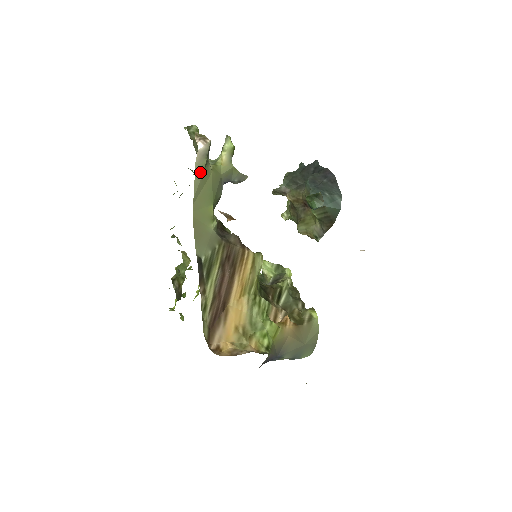
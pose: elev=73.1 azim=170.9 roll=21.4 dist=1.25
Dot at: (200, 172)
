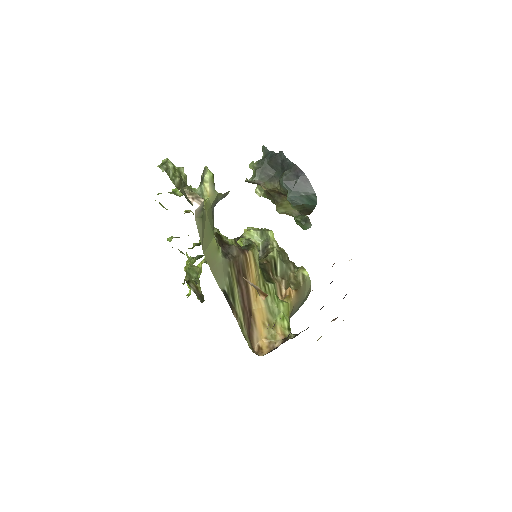
Dot at: (200, 222)
